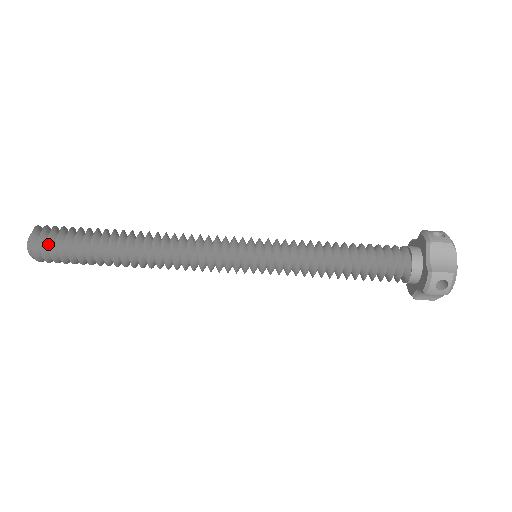
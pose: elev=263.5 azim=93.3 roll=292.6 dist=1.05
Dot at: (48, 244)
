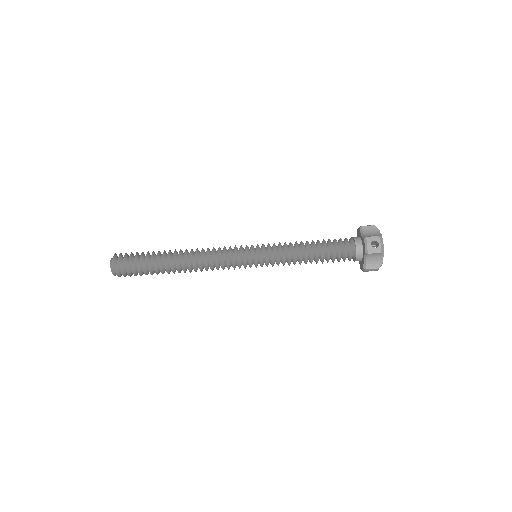
Dot at: (124, 257)
